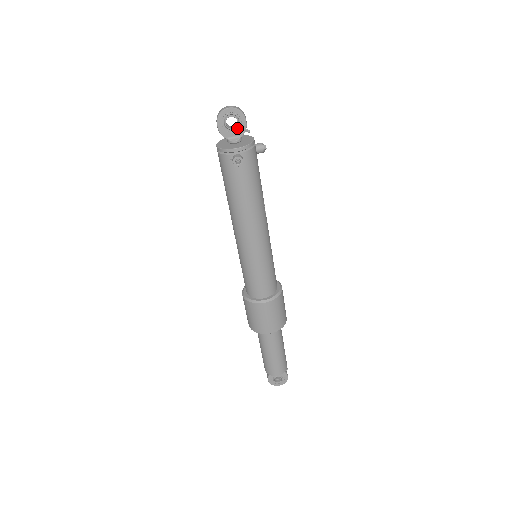
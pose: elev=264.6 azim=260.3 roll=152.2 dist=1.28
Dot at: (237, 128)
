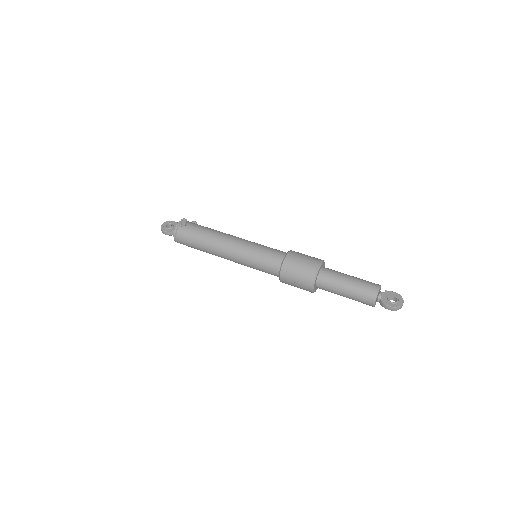
Dot at: (174, 226)
